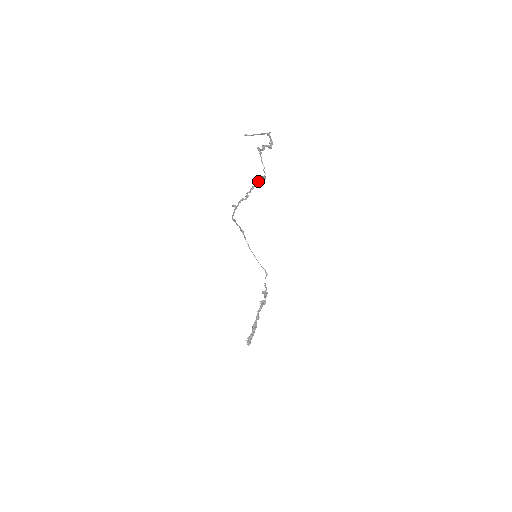
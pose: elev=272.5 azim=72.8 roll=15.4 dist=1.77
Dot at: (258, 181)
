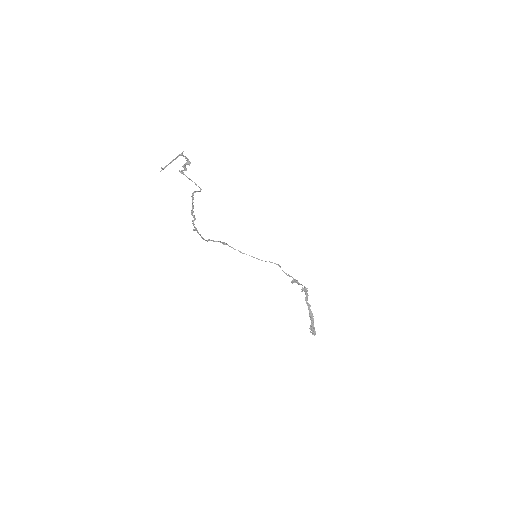
Dot at: (192, 198)
